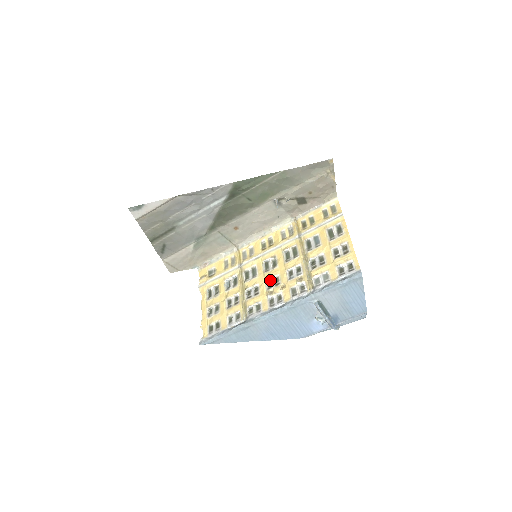
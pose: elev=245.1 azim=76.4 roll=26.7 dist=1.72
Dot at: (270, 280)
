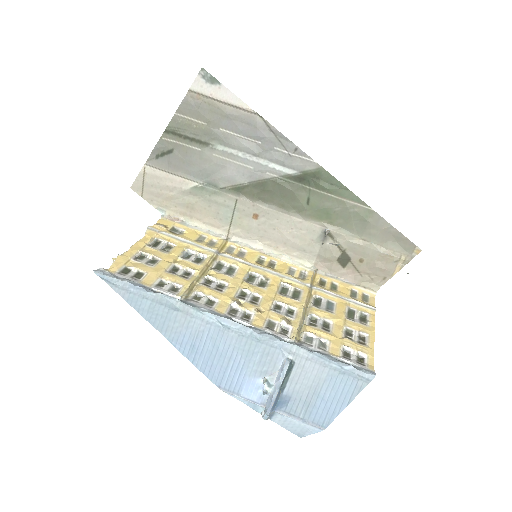
Dot at: (246, 292)
